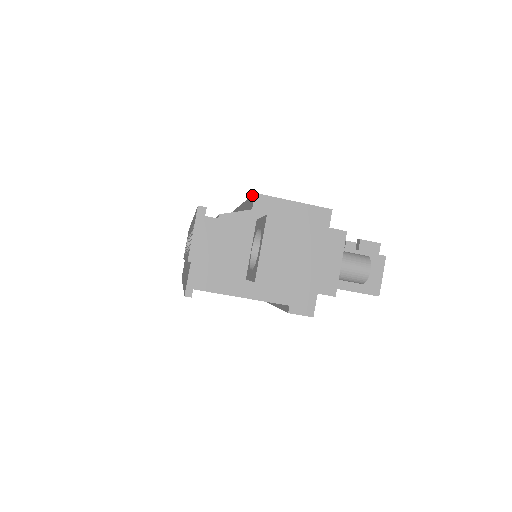
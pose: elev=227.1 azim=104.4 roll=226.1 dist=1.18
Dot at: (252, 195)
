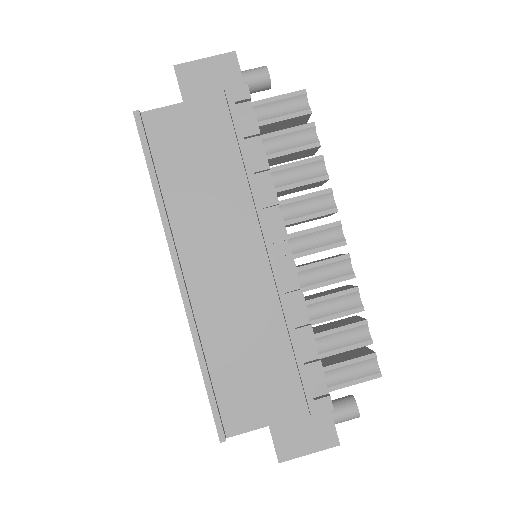
Dot at: occluded
